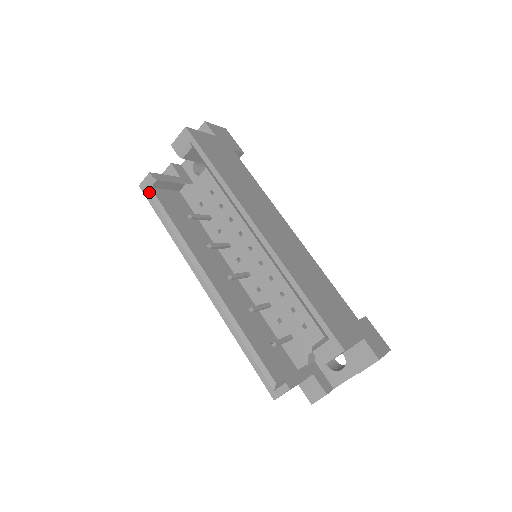
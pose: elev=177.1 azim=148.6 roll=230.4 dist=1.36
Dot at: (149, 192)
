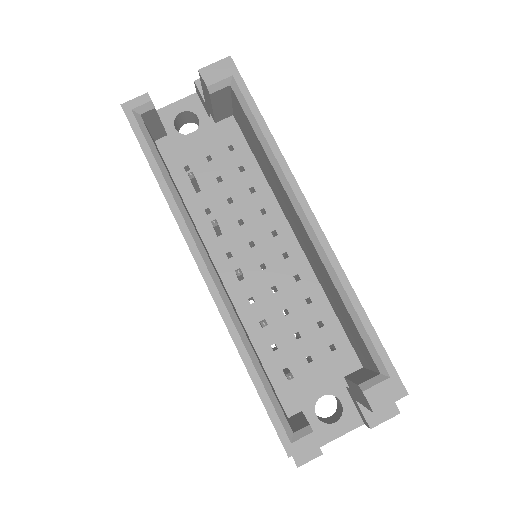
Dot at: (138, 119)
